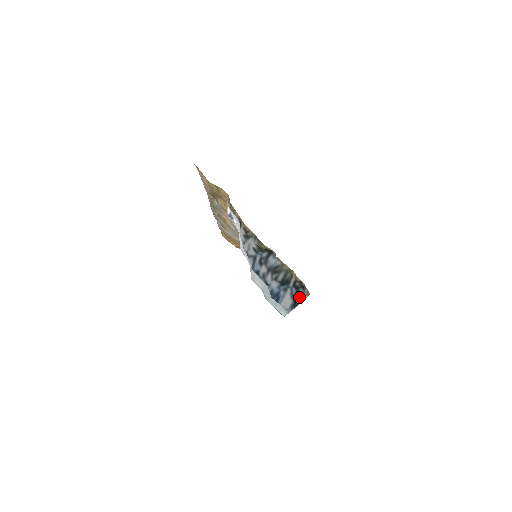
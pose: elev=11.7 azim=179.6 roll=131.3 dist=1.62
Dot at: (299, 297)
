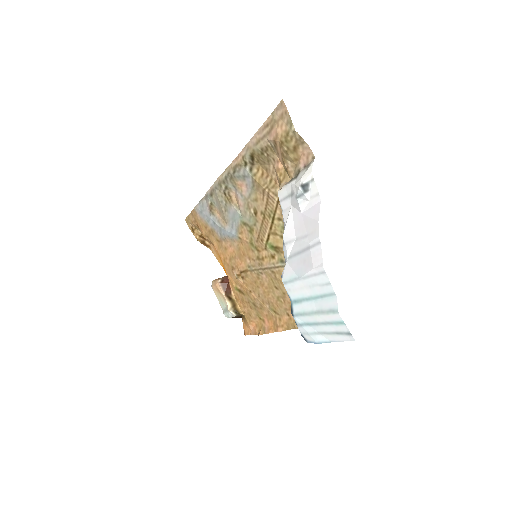
Dot at: occluded
